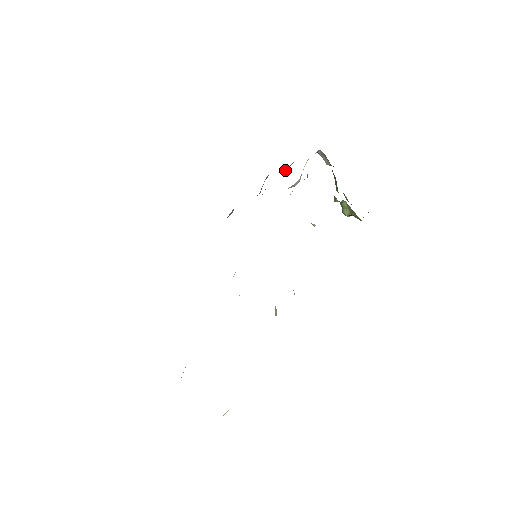
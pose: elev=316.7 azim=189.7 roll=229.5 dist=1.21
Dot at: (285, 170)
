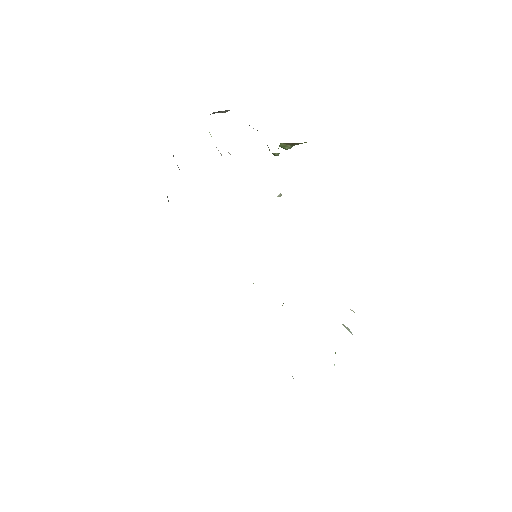
Dot at: occluded
